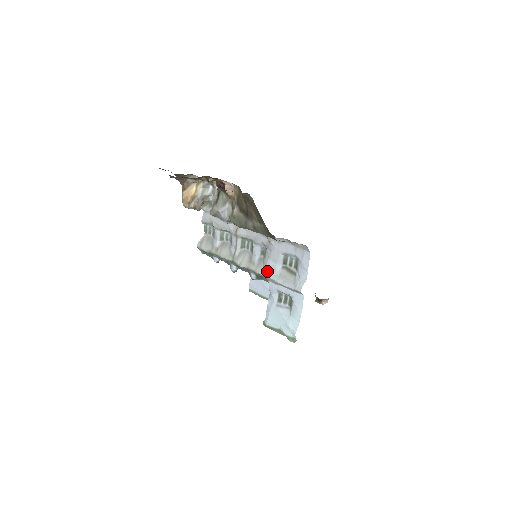
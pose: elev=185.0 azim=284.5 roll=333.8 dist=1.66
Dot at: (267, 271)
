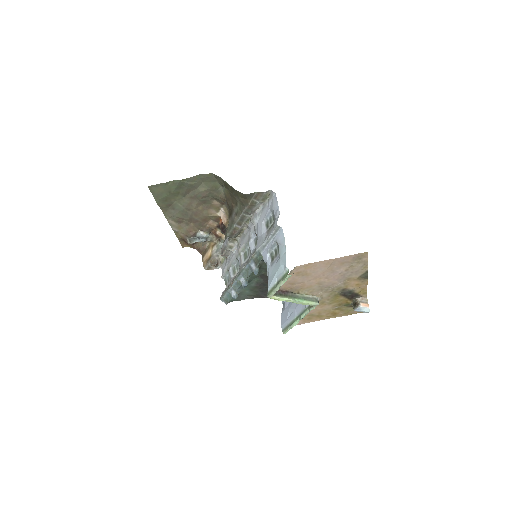
Dot at: (257, 245)
